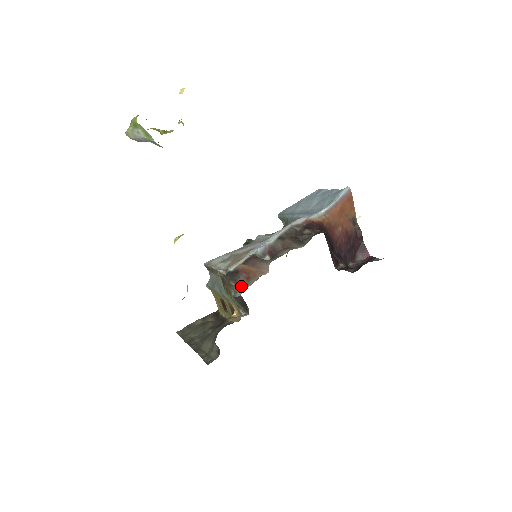
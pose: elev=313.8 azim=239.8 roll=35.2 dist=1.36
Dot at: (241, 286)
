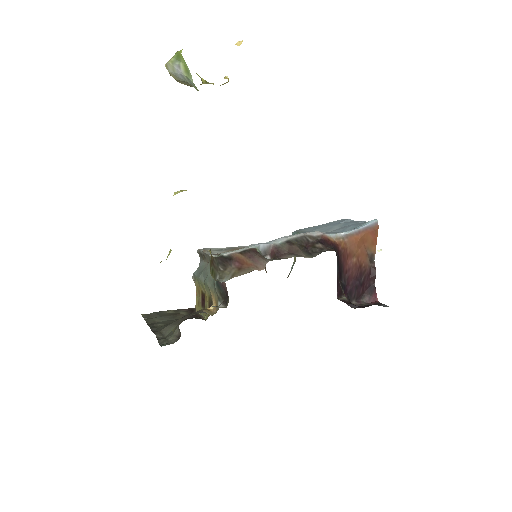
Dot at: (229, 274)
